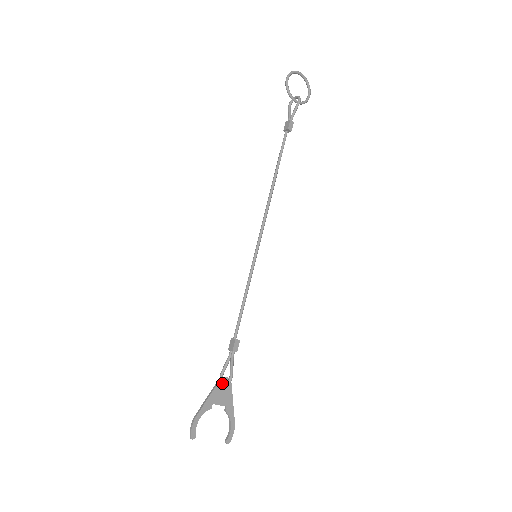
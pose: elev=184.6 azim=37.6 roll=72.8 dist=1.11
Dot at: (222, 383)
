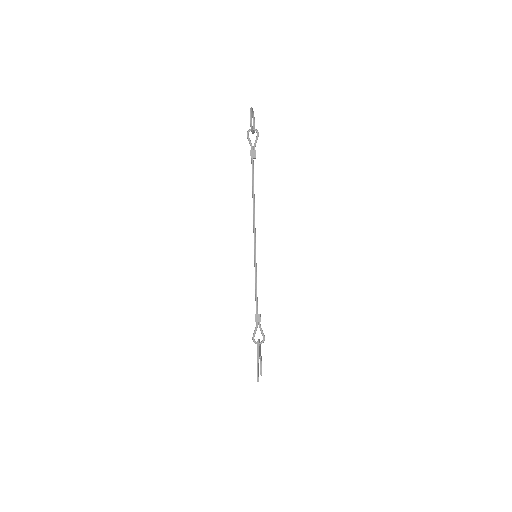
Dot at: (259, 343)
